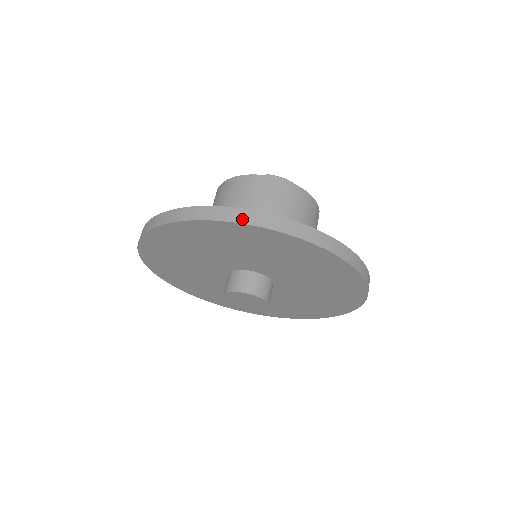
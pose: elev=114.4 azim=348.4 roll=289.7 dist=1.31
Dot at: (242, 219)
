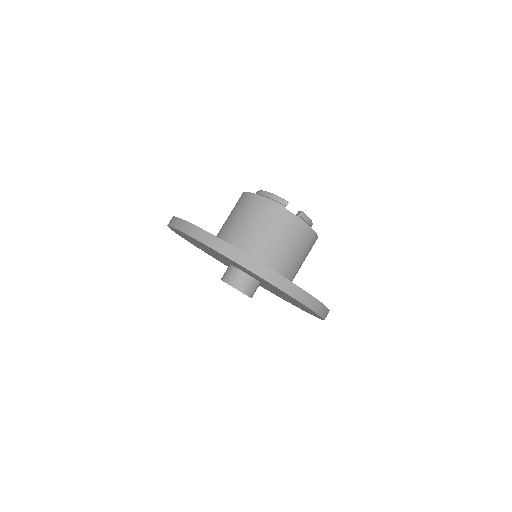
Dot at: (297, 296)
